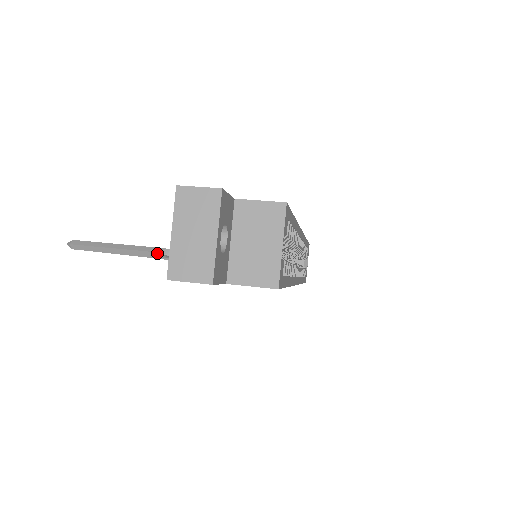
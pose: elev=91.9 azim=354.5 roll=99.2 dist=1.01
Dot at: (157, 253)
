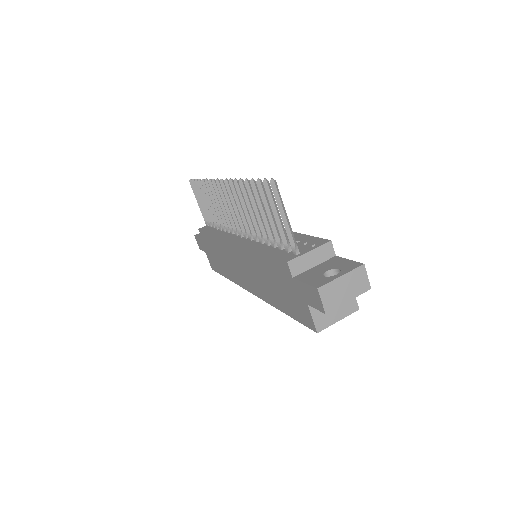
Dot at: (294, 244)
